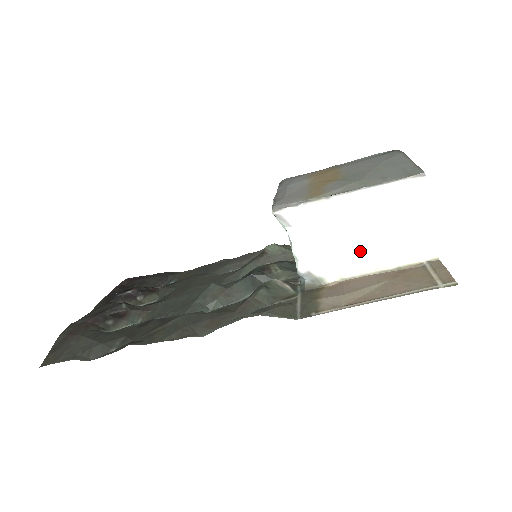
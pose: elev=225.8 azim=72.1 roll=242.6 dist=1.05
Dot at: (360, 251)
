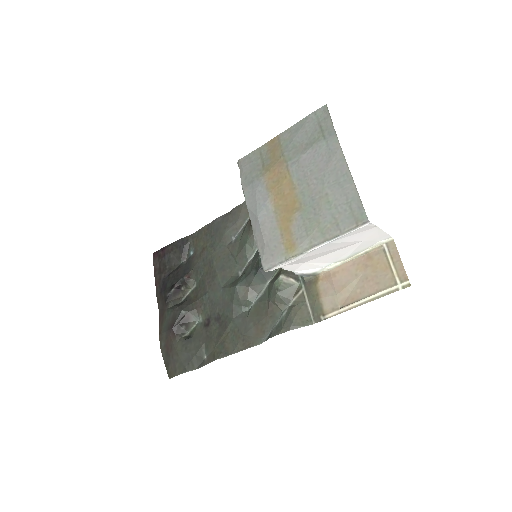
Dot at: (335, 256)
